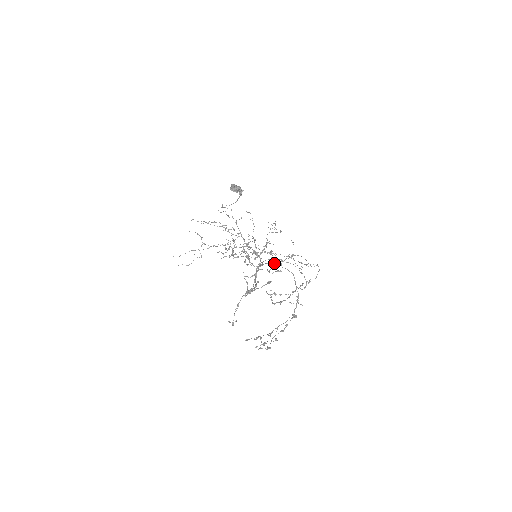
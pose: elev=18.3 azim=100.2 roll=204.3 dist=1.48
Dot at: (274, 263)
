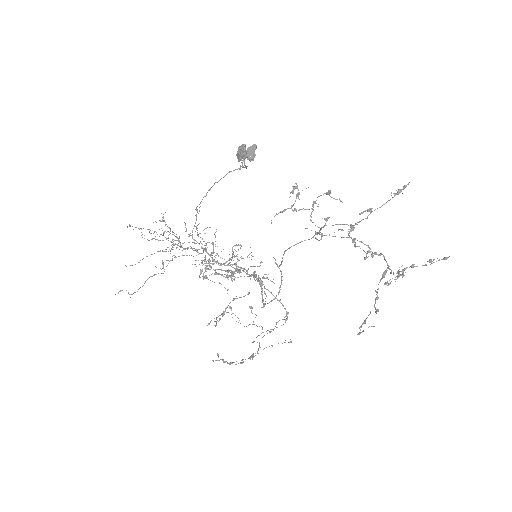
Dot at: (318, 232)
